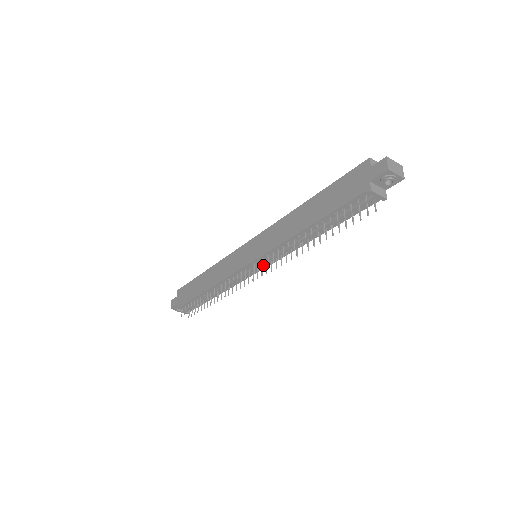
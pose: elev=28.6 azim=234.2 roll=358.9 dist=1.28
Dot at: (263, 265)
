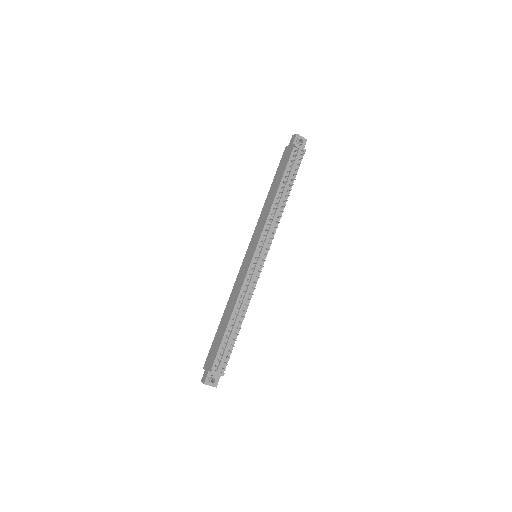
Dot at: (264, 241)
